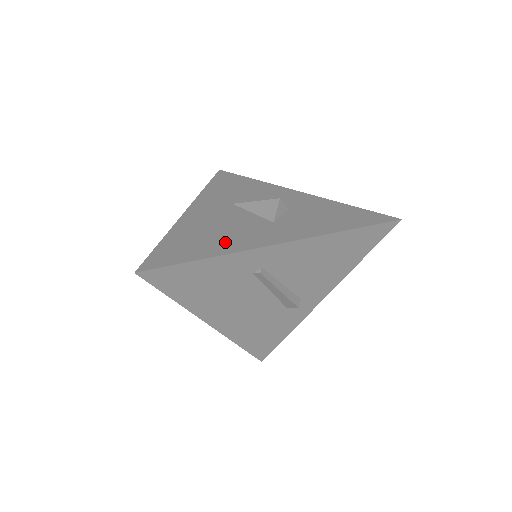
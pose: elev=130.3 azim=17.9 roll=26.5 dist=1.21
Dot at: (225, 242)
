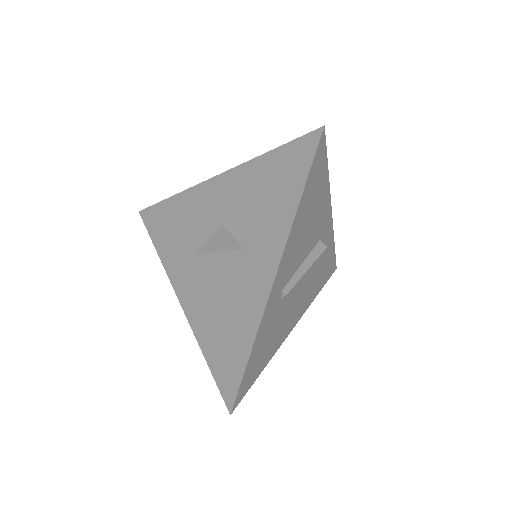
Dot at: (242, 316)
